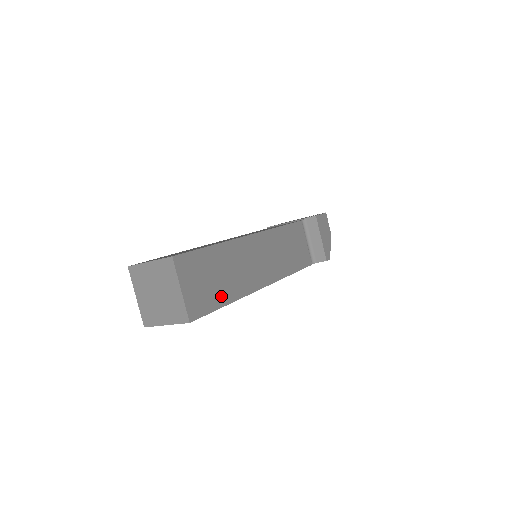
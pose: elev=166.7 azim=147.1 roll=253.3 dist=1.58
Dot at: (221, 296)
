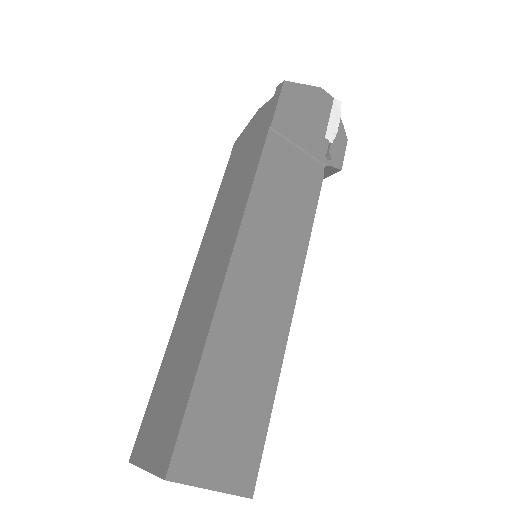
Dot at: occluded
